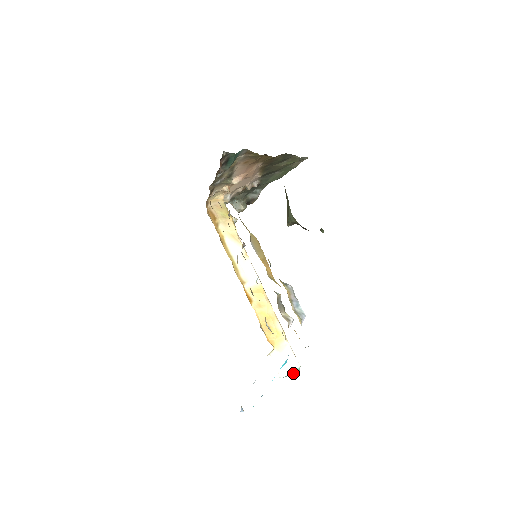
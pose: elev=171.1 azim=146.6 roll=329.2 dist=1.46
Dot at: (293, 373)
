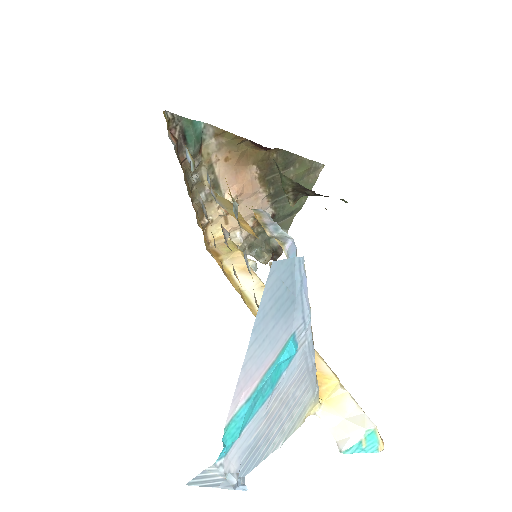
Dot at: (370, 448)
